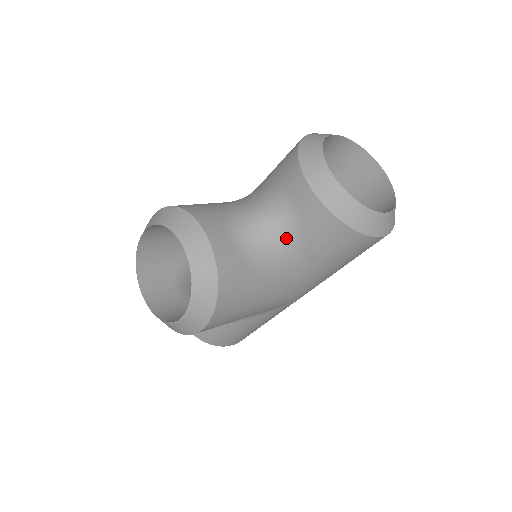
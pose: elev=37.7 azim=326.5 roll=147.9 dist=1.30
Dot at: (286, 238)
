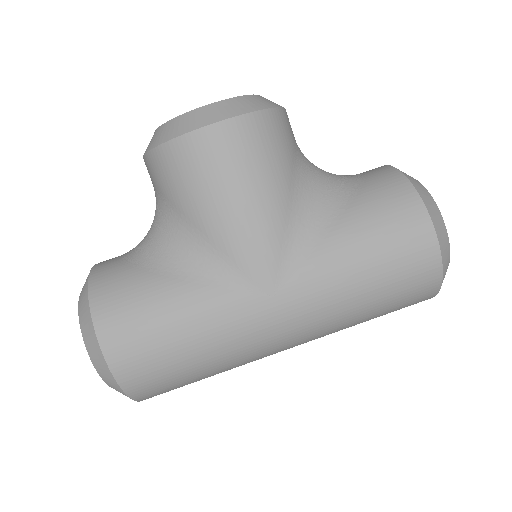
Dot at: (338, 183)
